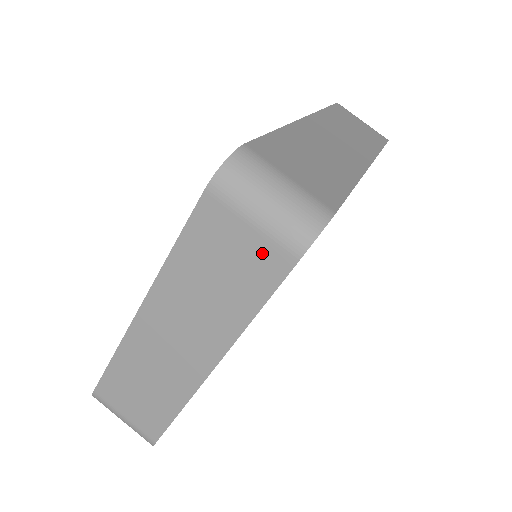
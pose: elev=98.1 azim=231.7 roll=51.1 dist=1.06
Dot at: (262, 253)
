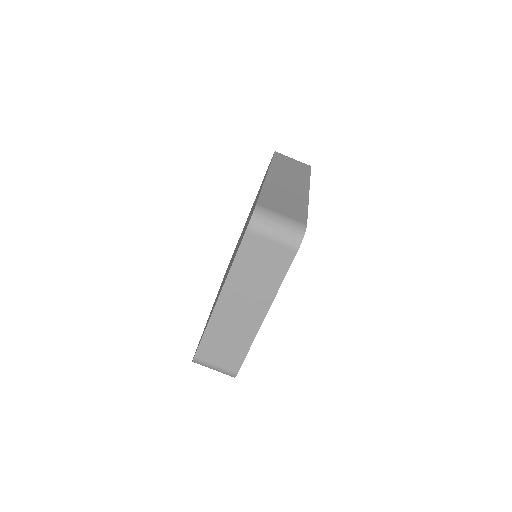
Dot at: (280, 252)
